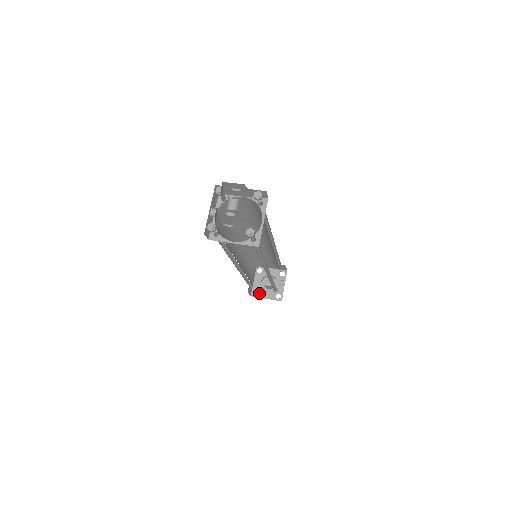
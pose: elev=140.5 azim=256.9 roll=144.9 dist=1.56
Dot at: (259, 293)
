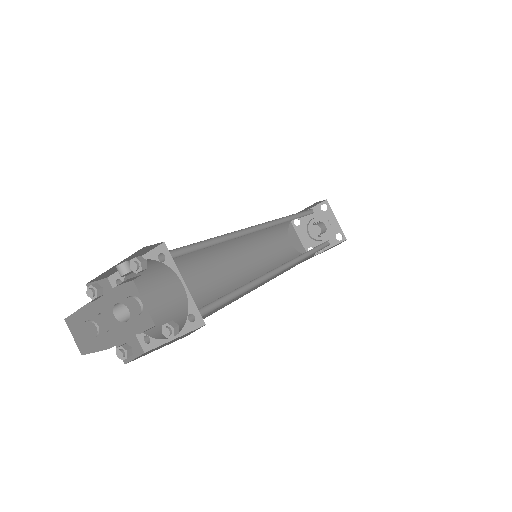
Dot at: (300, 226)
